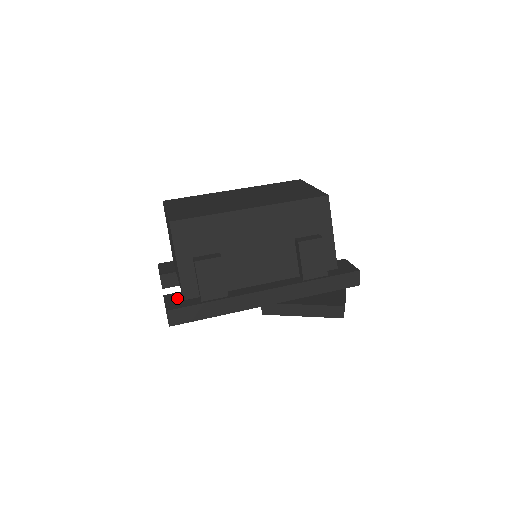
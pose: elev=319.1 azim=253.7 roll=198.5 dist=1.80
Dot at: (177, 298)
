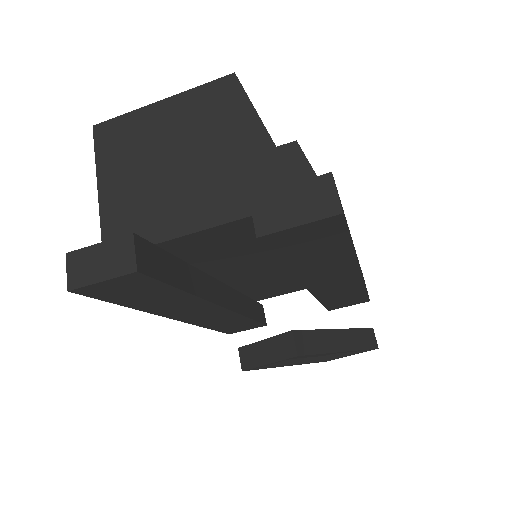
Dot at: occluded
